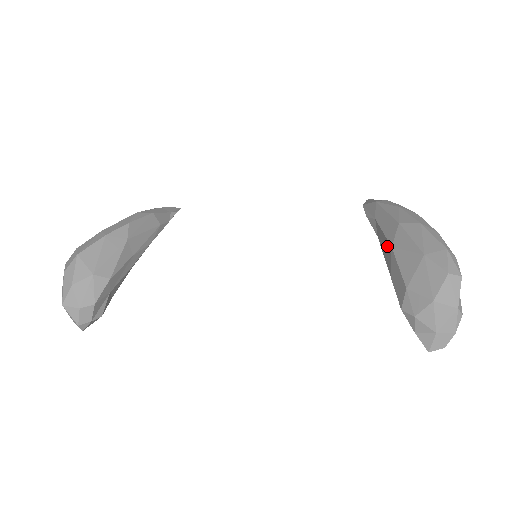
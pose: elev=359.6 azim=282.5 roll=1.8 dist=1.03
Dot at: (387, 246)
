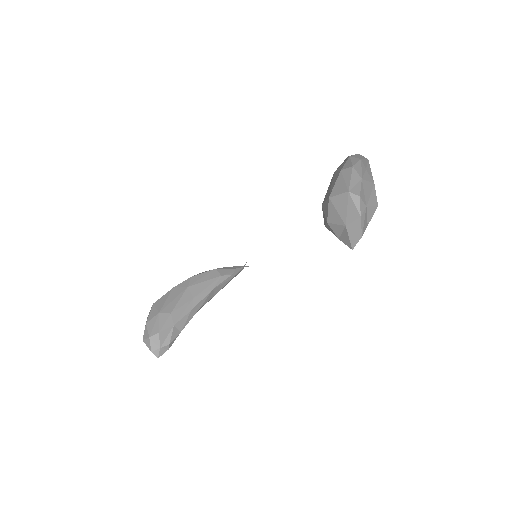
Dot at: occluded
